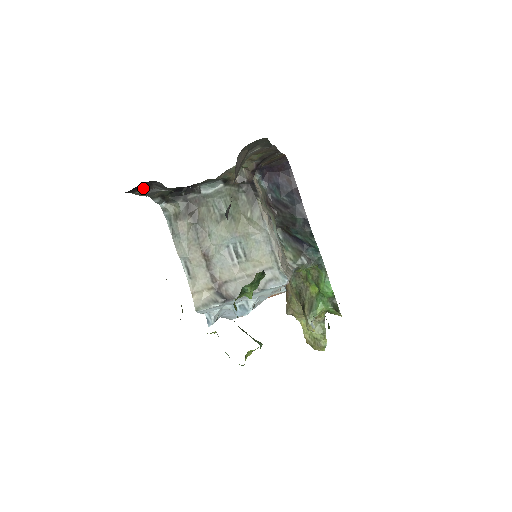
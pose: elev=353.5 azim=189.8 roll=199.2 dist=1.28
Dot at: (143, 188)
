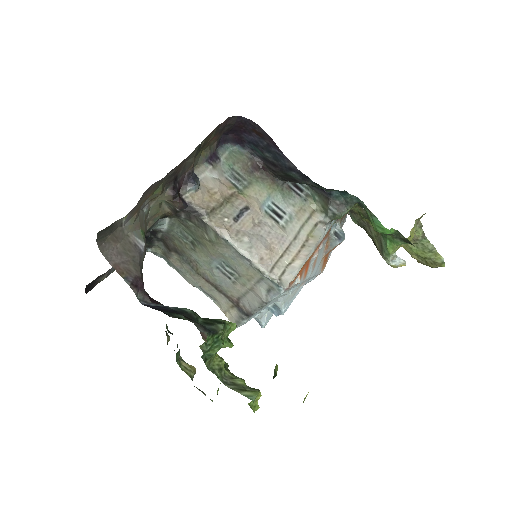
Dot at: (100, 277)
